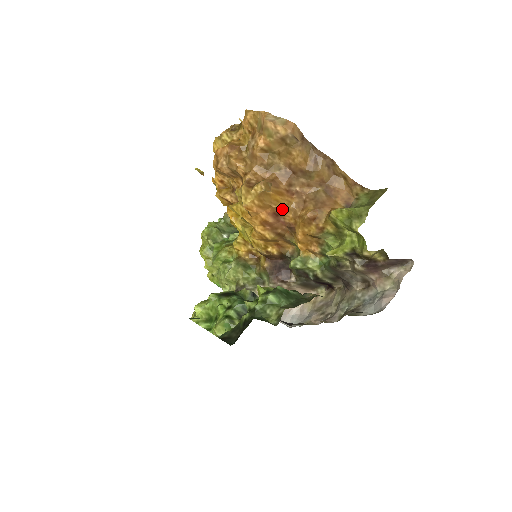
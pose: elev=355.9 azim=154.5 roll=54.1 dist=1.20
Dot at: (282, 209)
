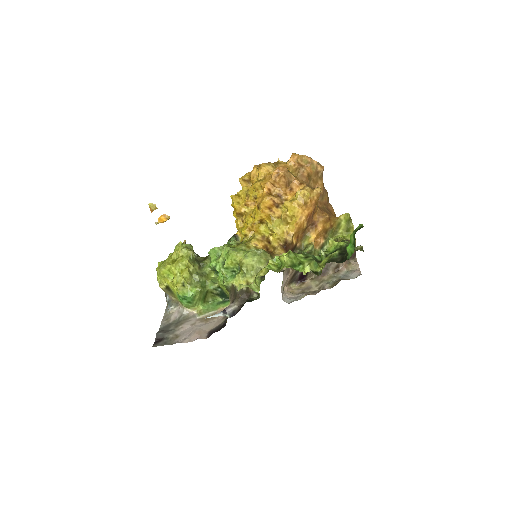
Dot at: (316, 210)
